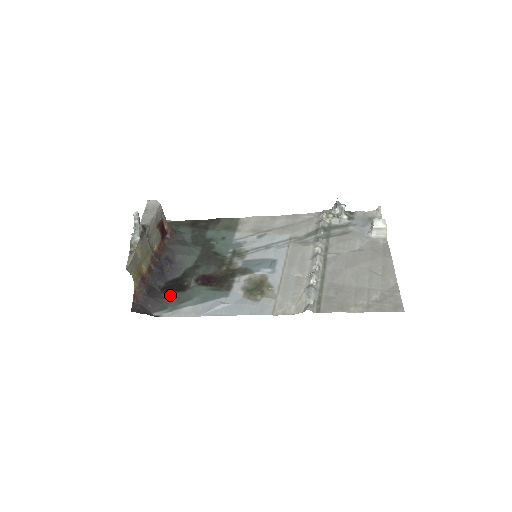
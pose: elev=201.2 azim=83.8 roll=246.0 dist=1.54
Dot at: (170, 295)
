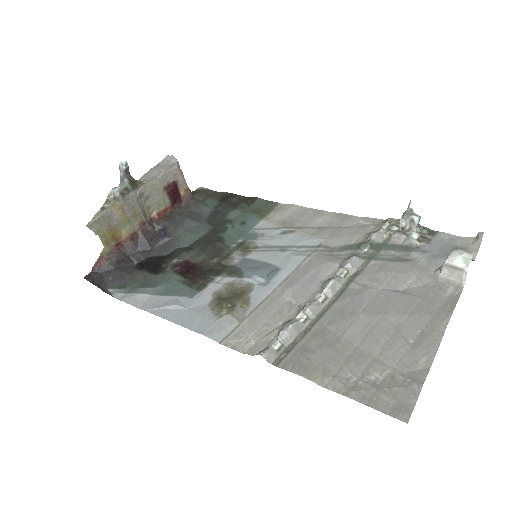
Dot at: (140, 274)
